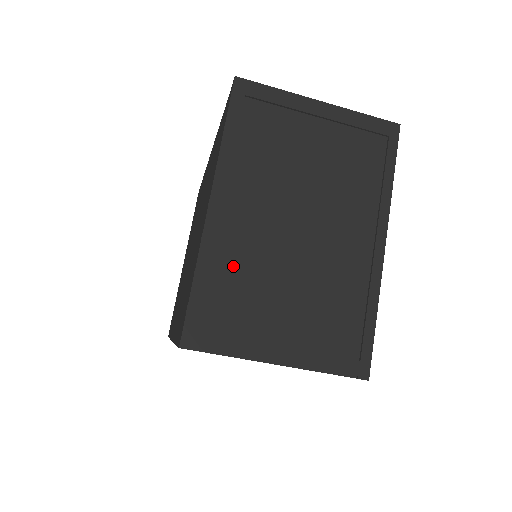
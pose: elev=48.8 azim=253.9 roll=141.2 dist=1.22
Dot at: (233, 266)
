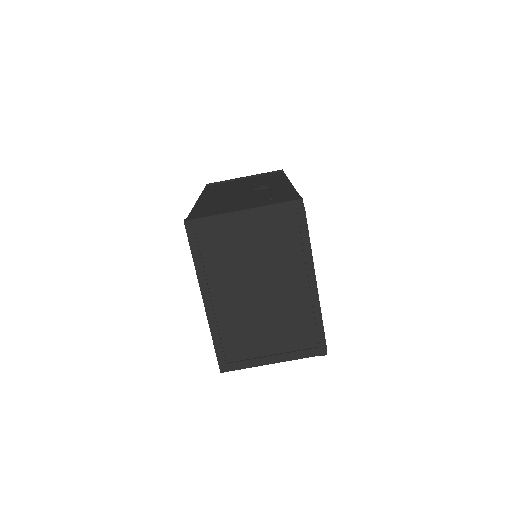
Dot at: (231, 327)
